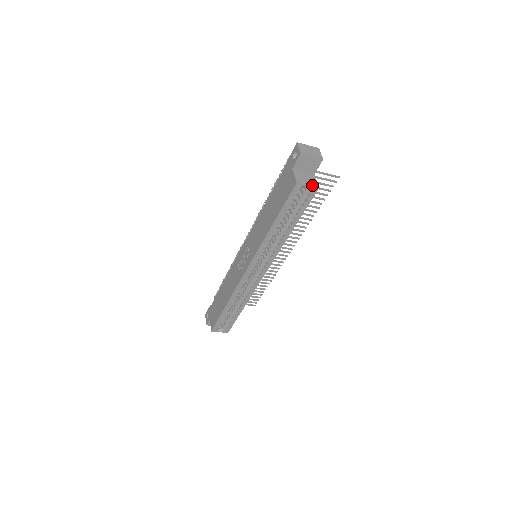
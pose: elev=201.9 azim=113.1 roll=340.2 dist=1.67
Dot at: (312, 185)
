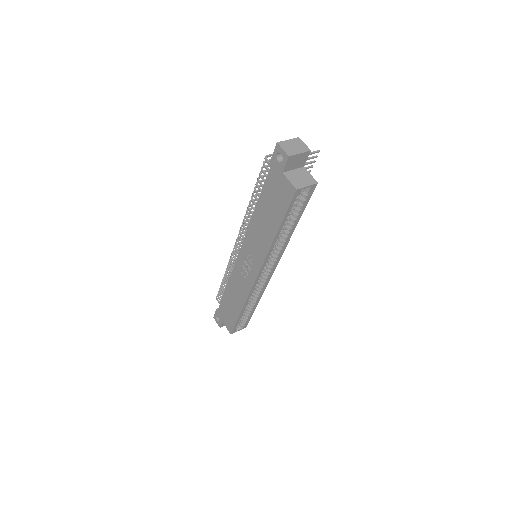
Dot at: (310, 184)
